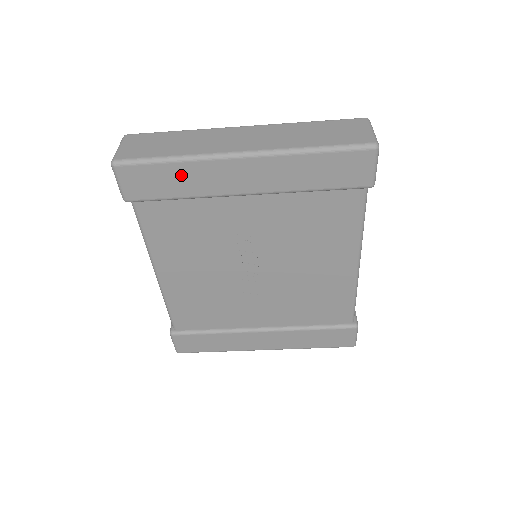
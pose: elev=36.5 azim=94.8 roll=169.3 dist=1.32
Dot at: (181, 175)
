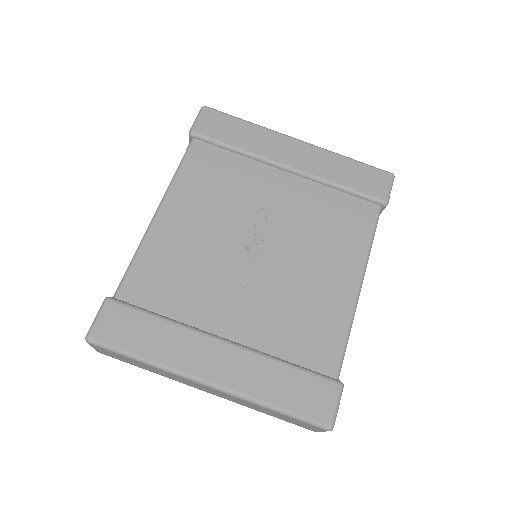
Dot at: (248, 133)
